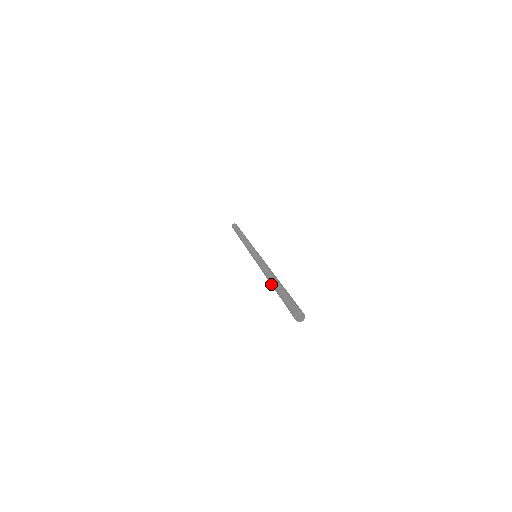
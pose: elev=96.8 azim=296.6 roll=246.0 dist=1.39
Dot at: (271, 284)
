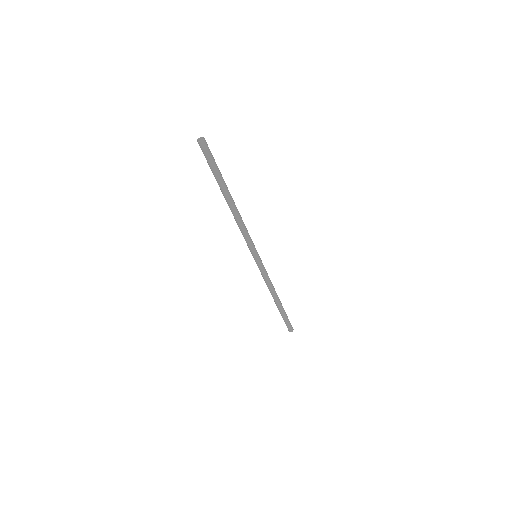
Dot at: (226, 201)
